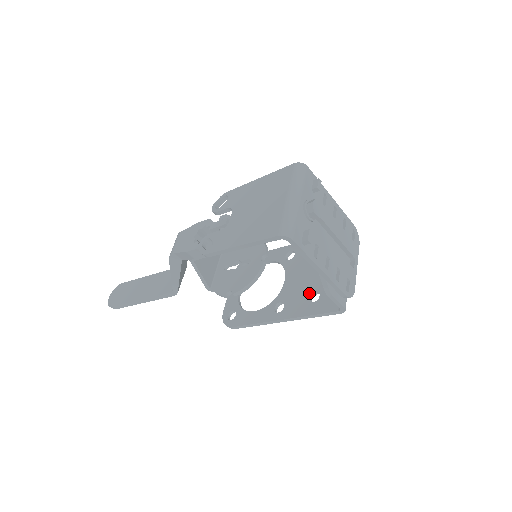
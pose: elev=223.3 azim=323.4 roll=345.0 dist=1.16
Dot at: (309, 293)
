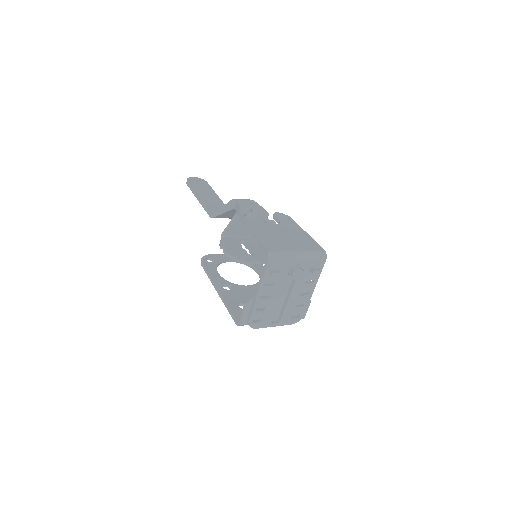
Dot at: (244, 302)
